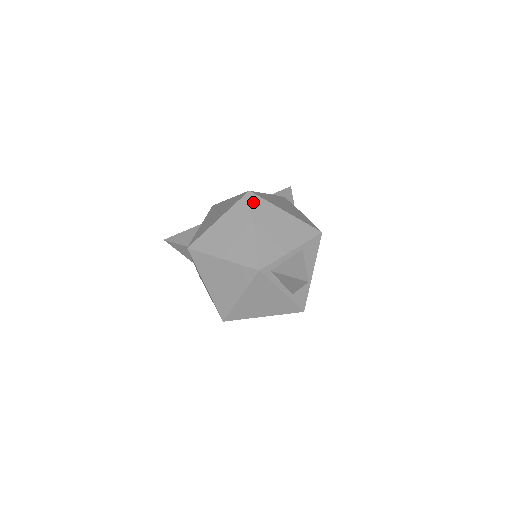
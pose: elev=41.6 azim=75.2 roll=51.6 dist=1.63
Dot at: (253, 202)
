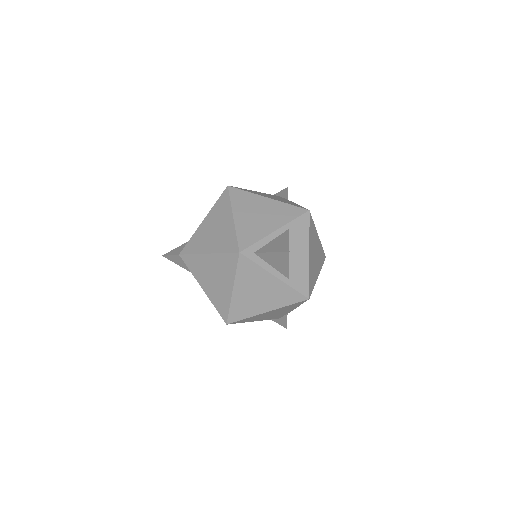
Dot at: (232, 194)
